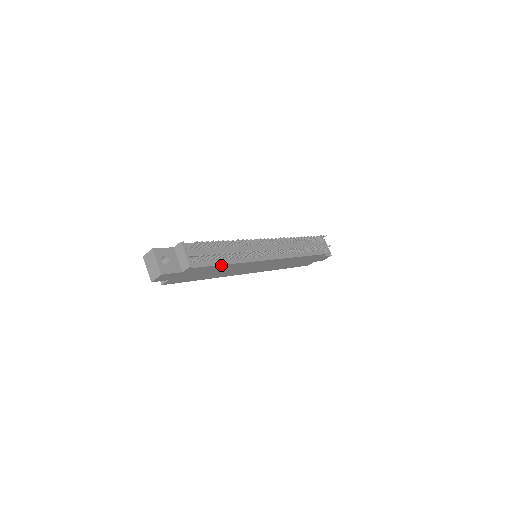
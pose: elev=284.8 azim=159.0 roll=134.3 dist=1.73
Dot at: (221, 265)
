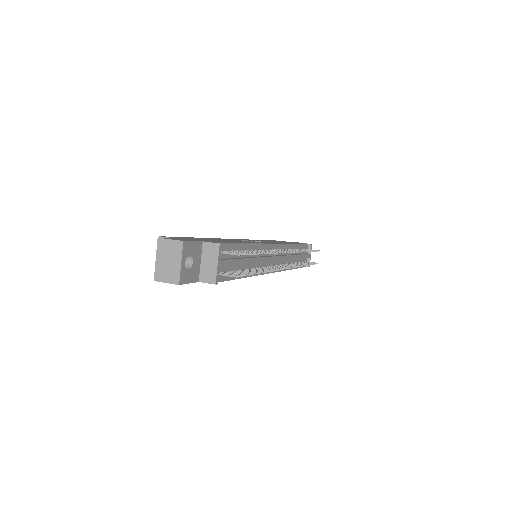
Dot at: (237, 278)
